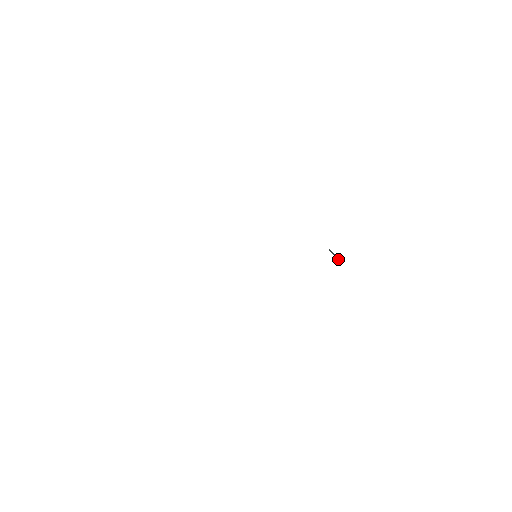
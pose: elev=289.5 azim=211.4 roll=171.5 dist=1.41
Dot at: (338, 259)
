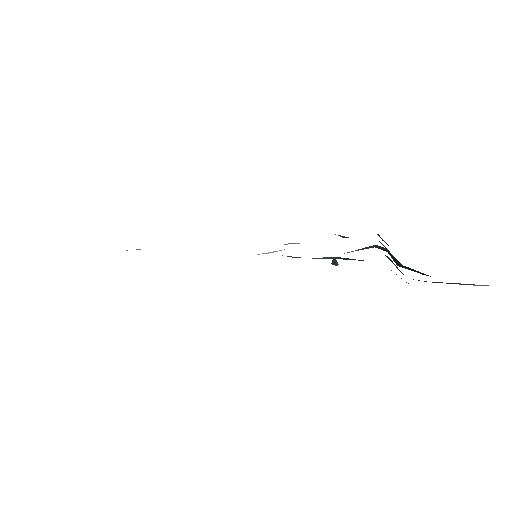
Dot at: (334, 263)
